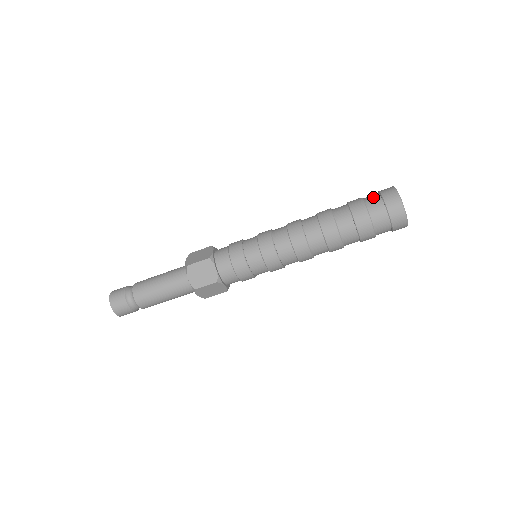
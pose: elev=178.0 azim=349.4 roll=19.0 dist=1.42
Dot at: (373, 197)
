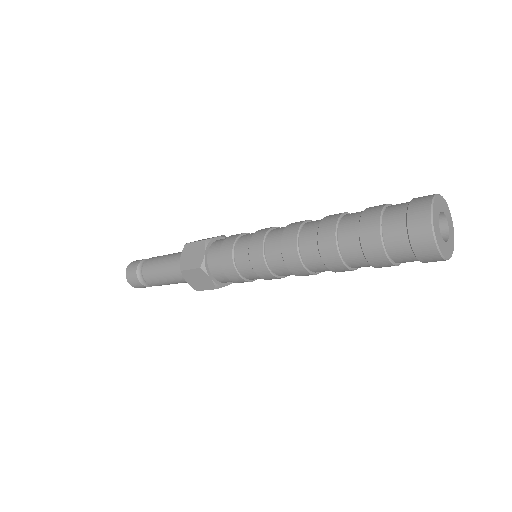
Dot at: occluded
